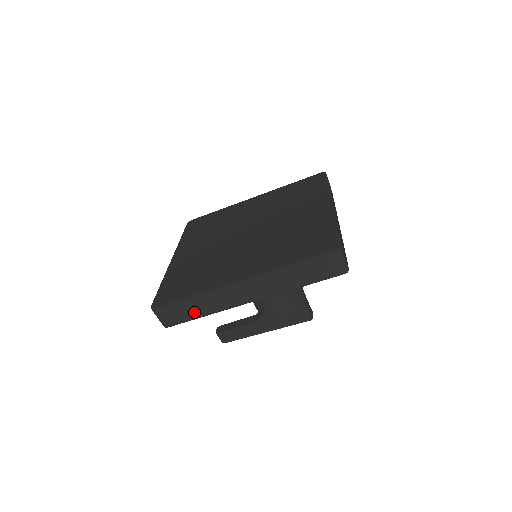
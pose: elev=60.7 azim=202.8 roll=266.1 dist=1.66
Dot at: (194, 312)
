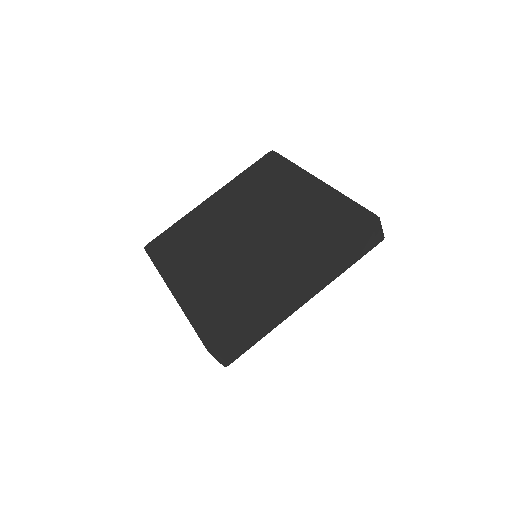
Dot at: (255, 337)
